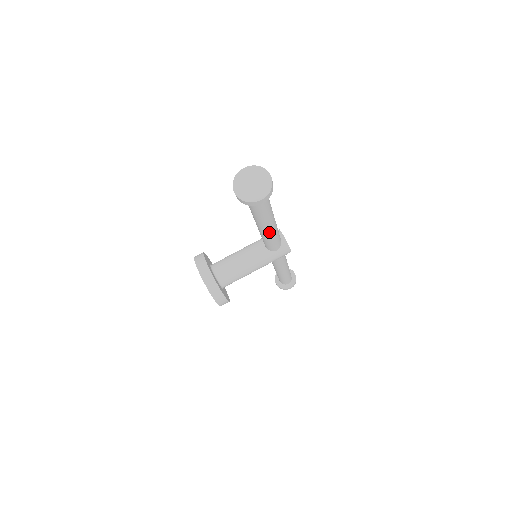
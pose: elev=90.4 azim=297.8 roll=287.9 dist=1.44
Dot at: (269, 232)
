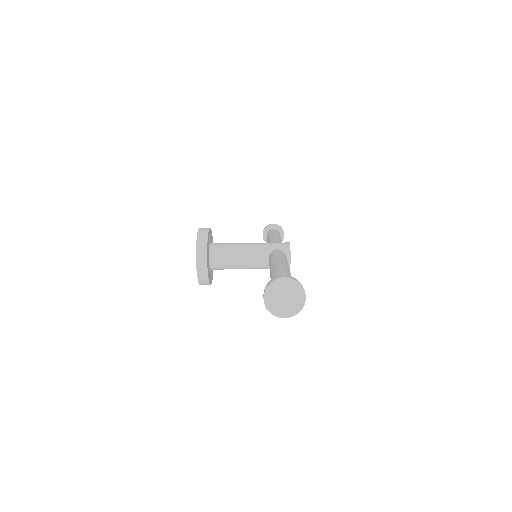
Dot at: occluded
